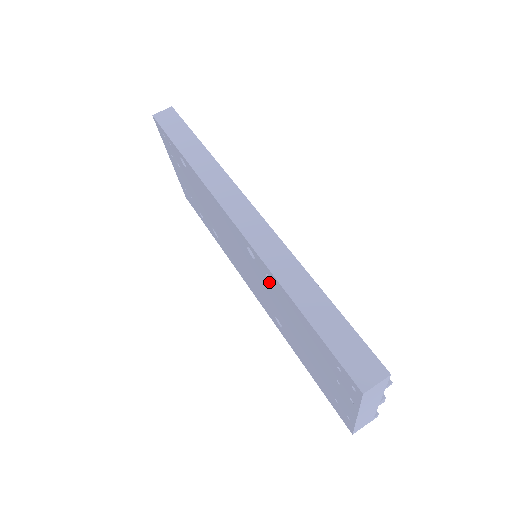
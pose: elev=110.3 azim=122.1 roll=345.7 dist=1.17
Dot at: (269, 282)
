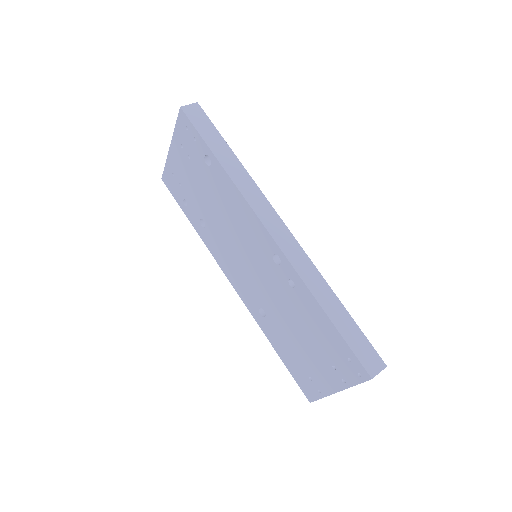
Dot at: (287, 285)
